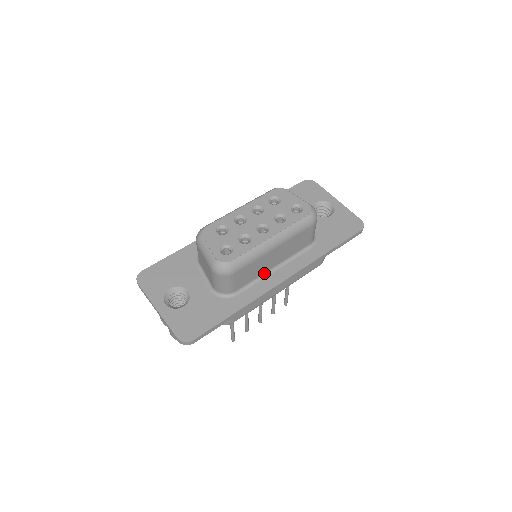
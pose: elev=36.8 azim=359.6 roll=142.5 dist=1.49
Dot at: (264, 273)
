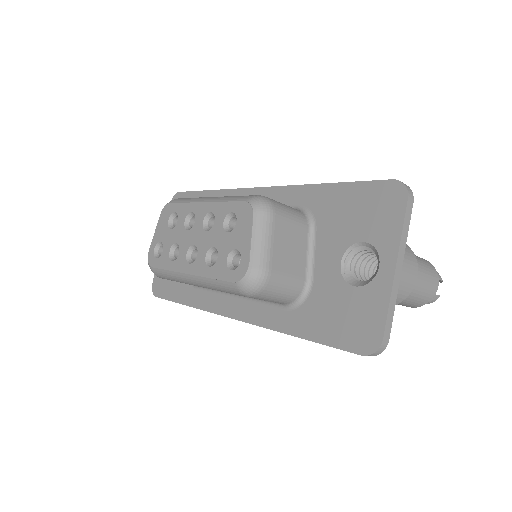
Dot at: occluded
